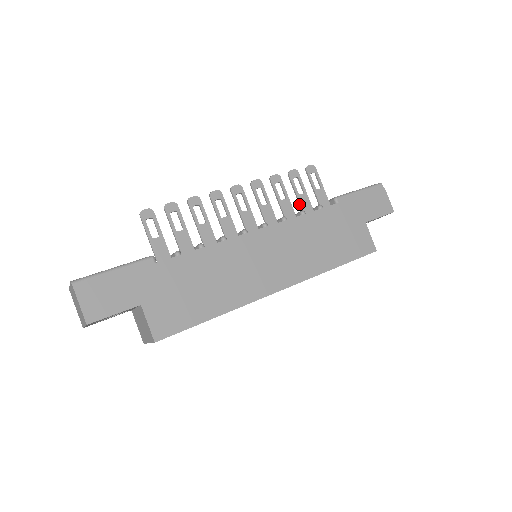
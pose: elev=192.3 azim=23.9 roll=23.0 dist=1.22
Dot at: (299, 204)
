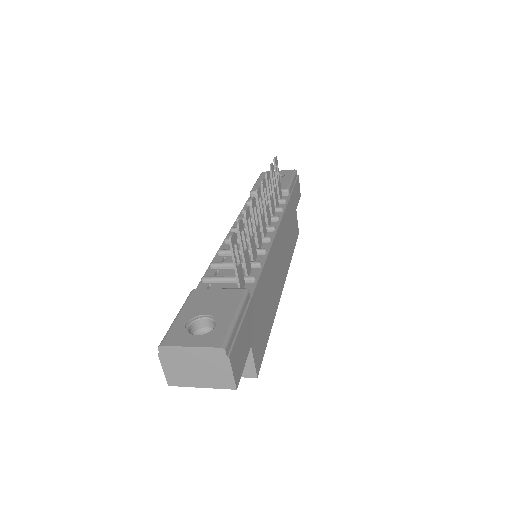
Dot at: (274, 199)
